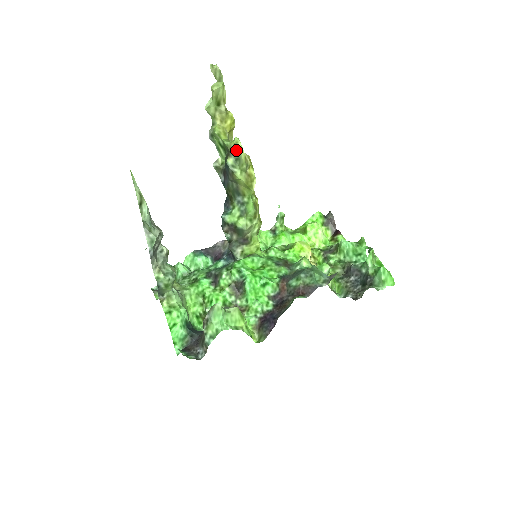
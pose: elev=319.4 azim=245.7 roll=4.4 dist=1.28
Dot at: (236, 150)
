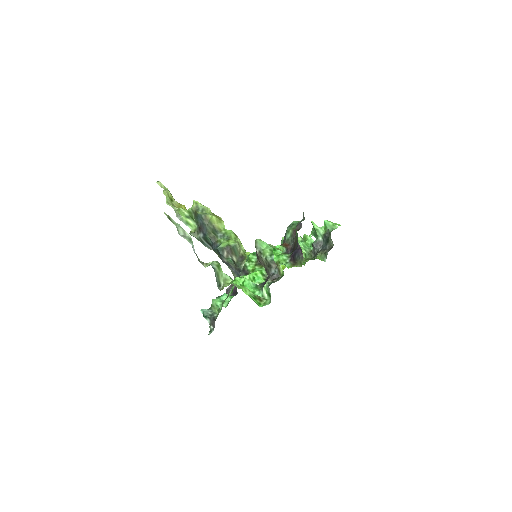
Dot at: (198, 206)
